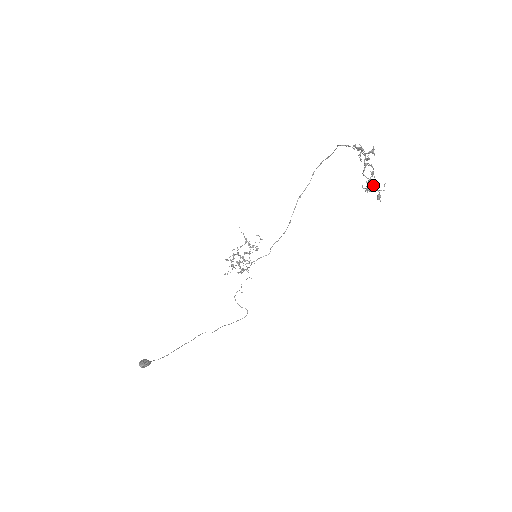
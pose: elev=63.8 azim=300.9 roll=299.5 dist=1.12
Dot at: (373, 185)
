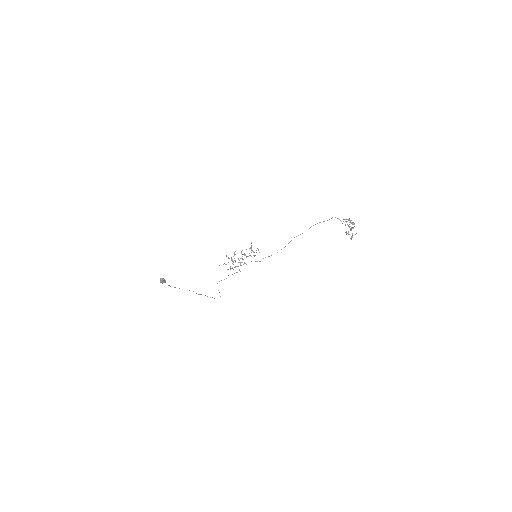
Dot at: occluded
